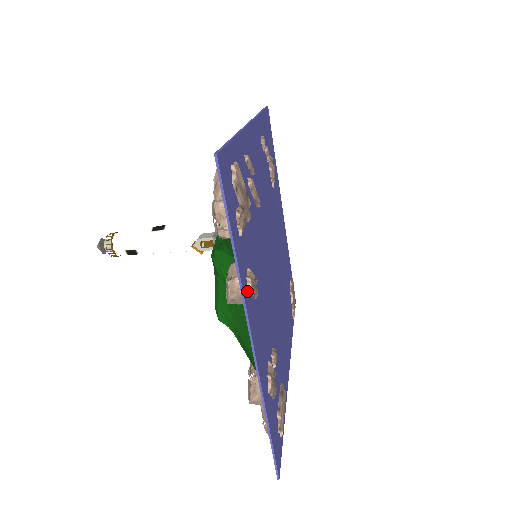
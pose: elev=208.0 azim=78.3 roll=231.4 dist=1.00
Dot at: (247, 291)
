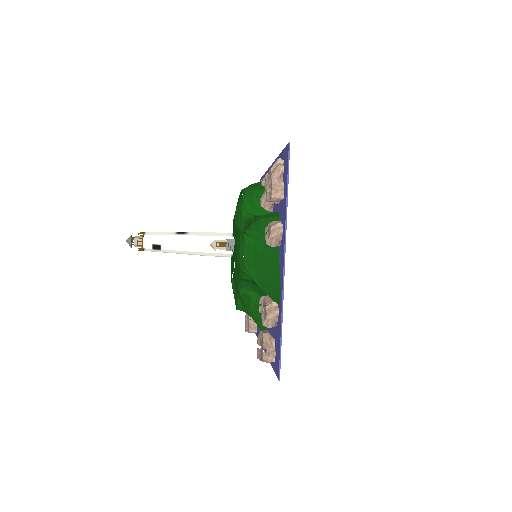
Dot at: occluded
